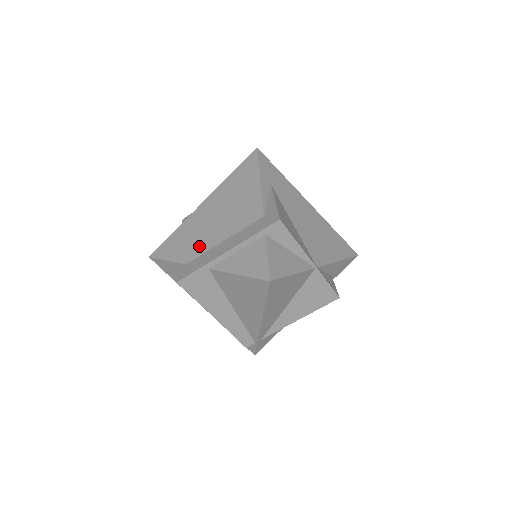
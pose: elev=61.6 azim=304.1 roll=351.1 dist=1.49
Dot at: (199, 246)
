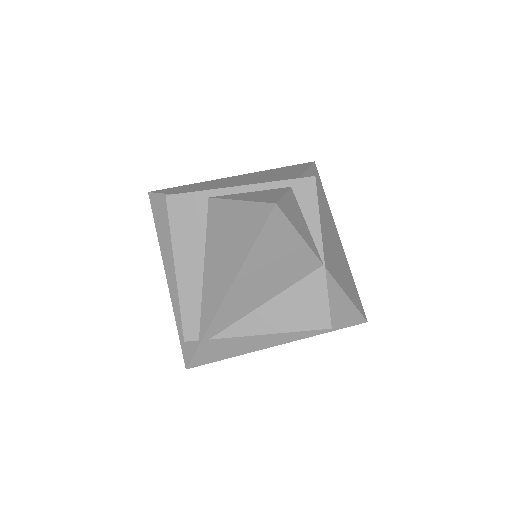
Dot at: occluded
